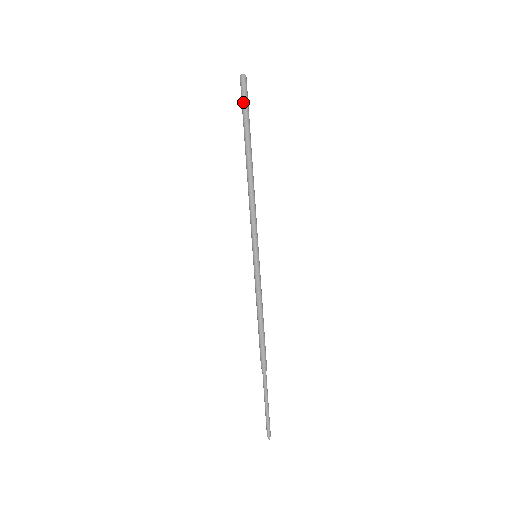
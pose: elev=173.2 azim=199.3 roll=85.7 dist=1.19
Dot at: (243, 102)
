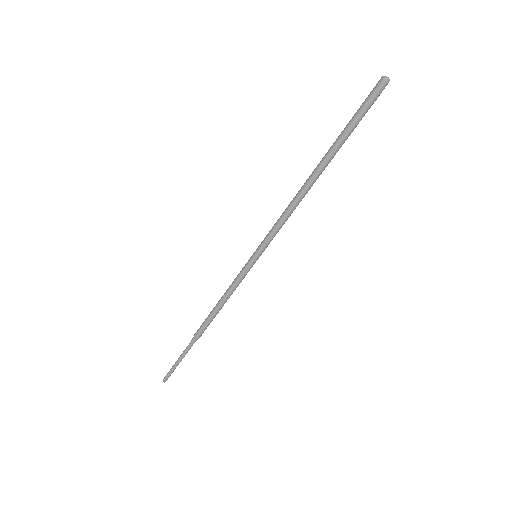
Dot at: (363, 110)
